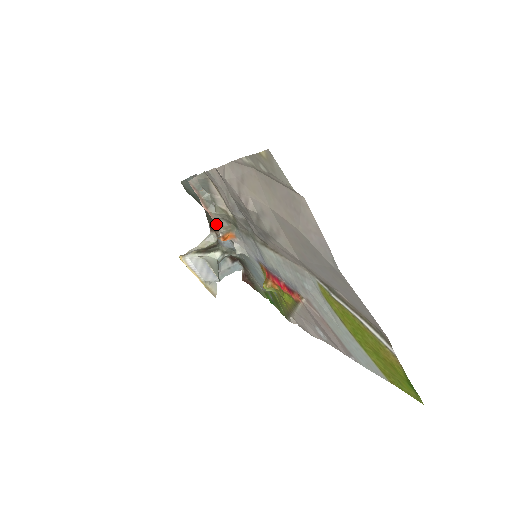
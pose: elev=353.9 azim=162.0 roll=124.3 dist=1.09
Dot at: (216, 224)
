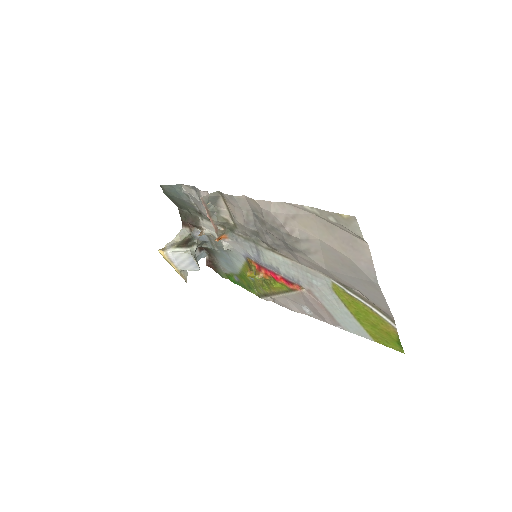
Dot at: (215, 229)
